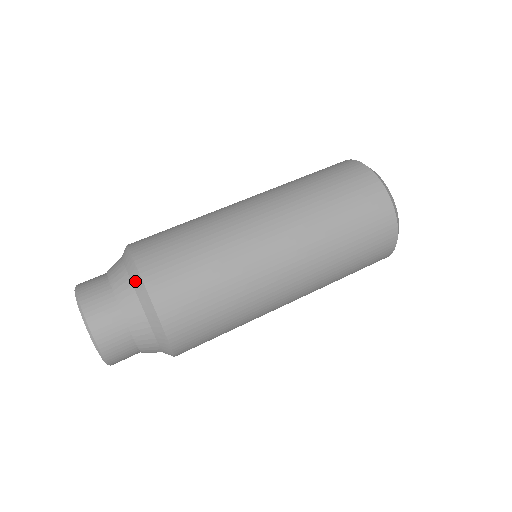
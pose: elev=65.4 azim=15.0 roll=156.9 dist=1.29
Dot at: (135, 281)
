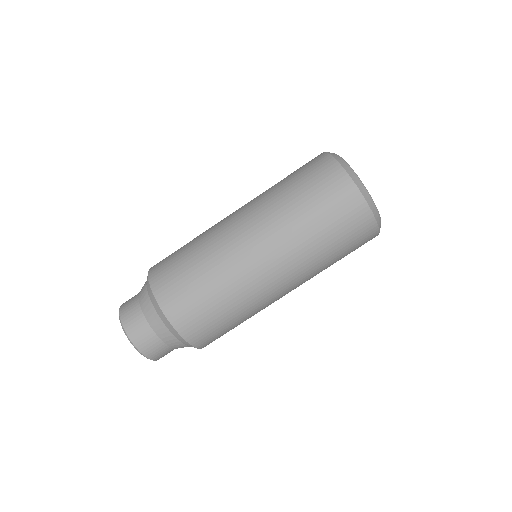
Dot at: (157, 309)
